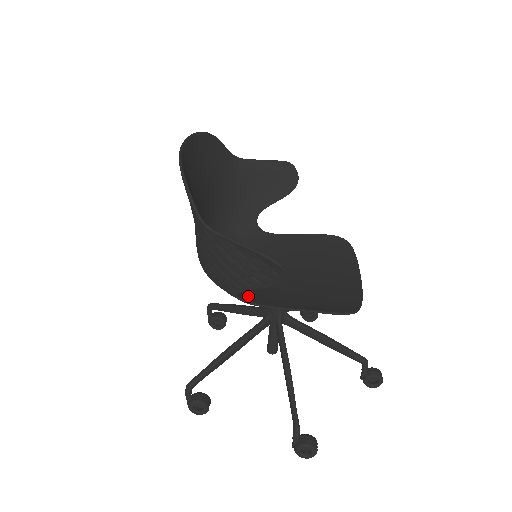
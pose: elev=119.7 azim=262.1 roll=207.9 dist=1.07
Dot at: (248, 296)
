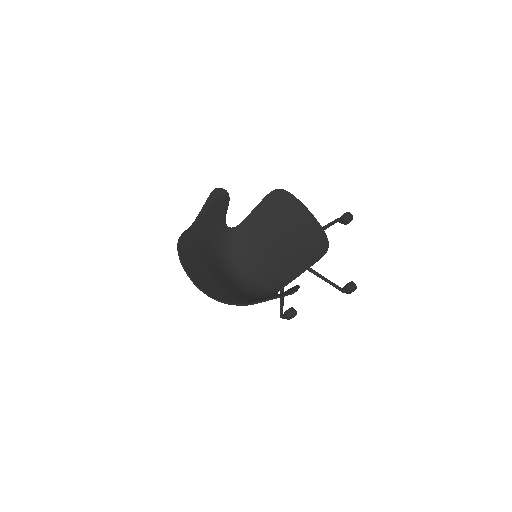
Dot at: (277, 282)
